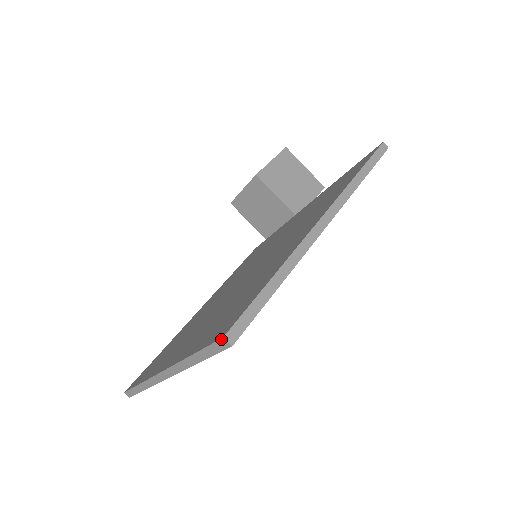
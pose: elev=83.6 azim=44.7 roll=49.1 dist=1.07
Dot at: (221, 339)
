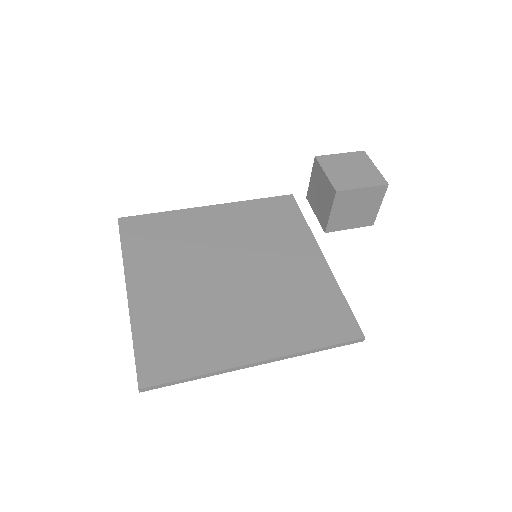
Dot at: (138, 387)
